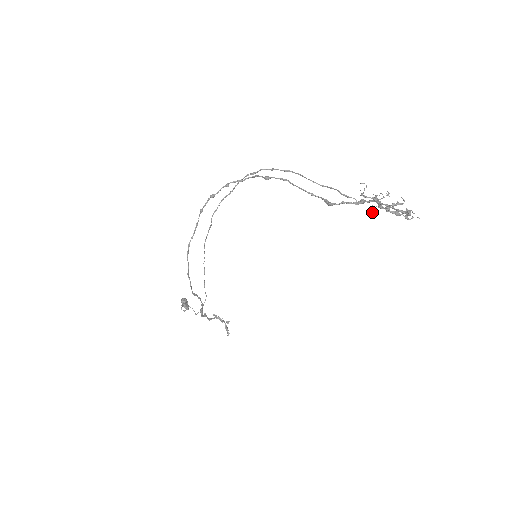
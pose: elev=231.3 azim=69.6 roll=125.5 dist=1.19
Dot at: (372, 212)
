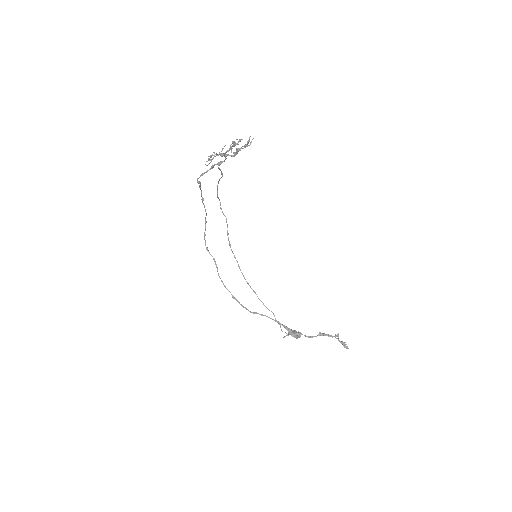
Dot at: occluded
